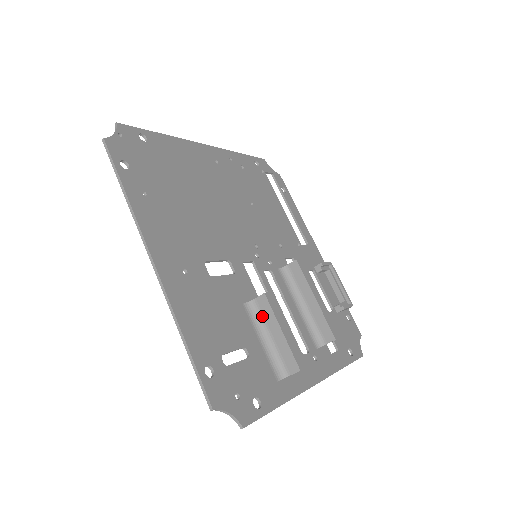
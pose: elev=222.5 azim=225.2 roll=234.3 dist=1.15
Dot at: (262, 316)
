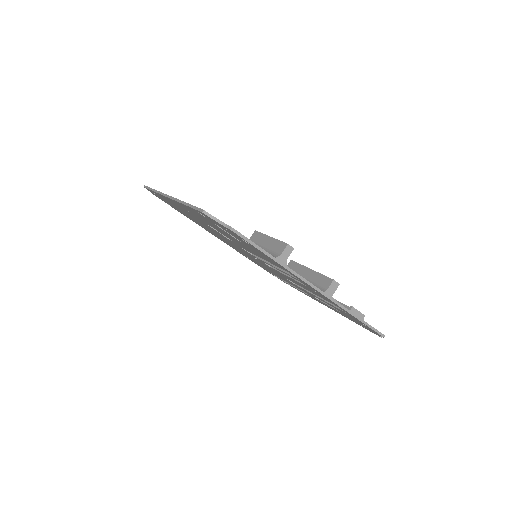
Dot at: (255, 242)
